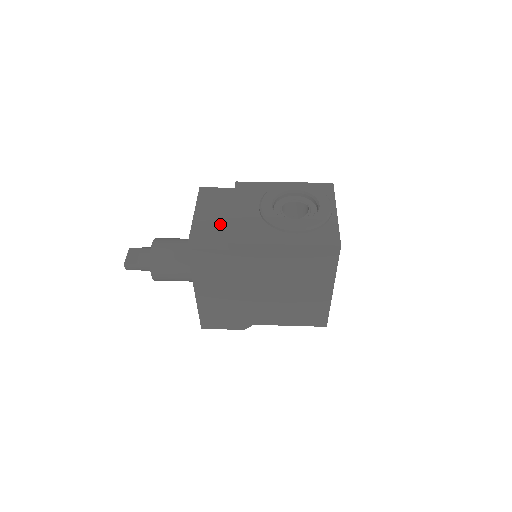
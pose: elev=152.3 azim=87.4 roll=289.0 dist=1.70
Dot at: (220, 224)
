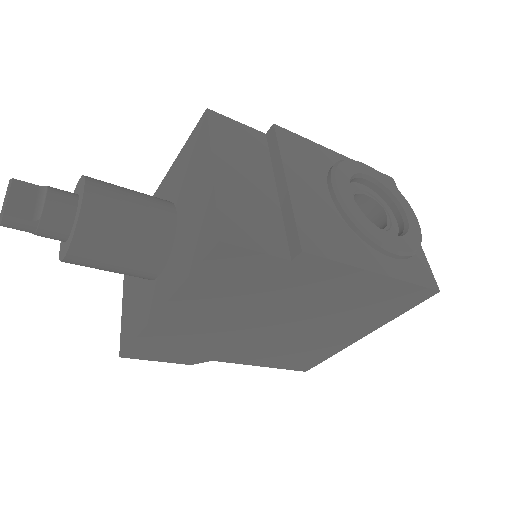
Dot at: (263, 200)
